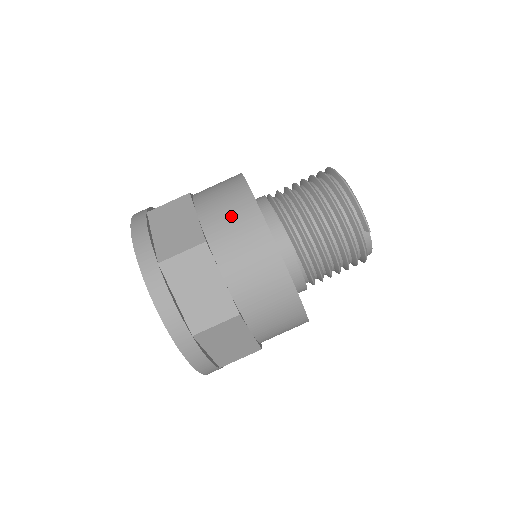
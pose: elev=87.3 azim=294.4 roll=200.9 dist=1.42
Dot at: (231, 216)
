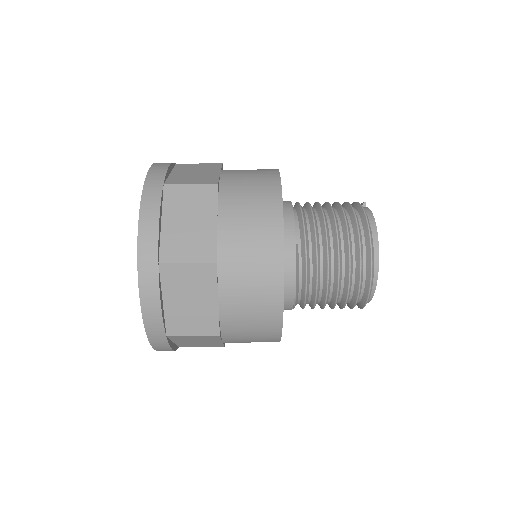
Dot at: occluded
